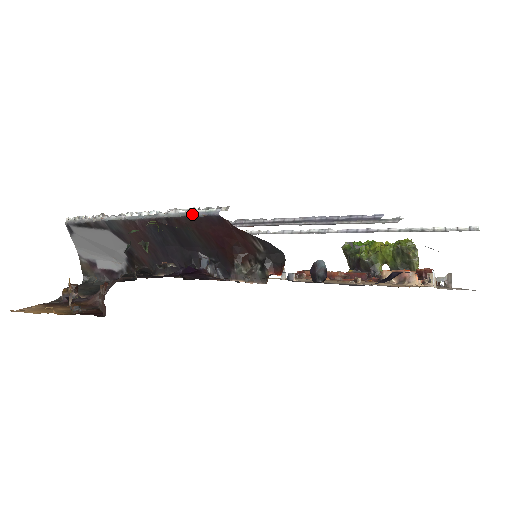
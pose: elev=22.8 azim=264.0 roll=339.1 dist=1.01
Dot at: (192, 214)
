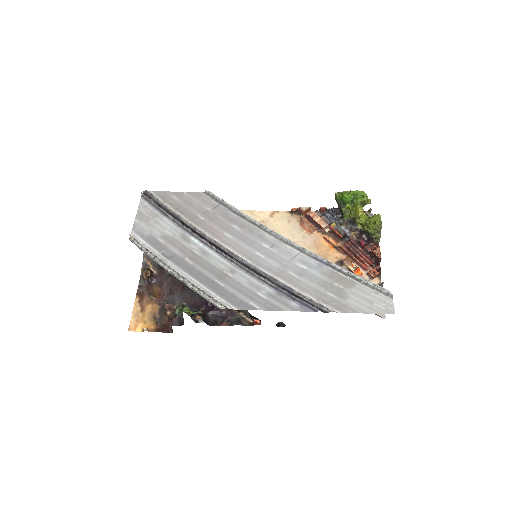
Dot at: occluded
